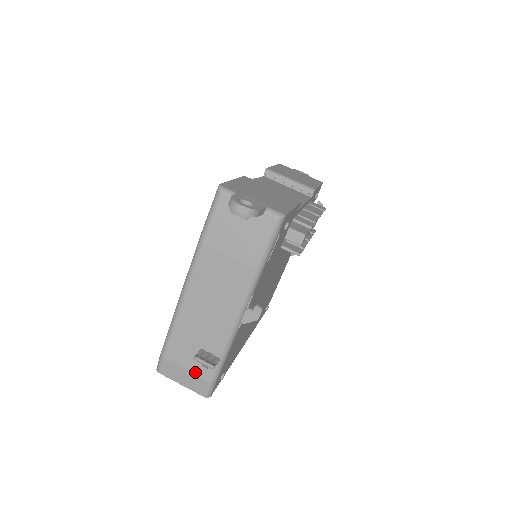
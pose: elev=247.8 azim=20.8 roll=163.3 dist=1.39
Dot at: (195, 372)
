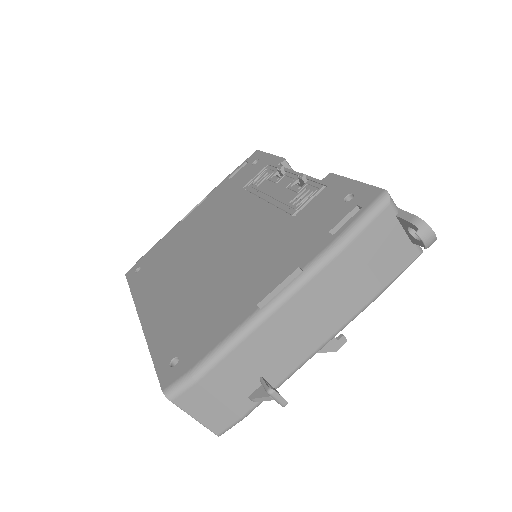
Dot at: (231, 404)
